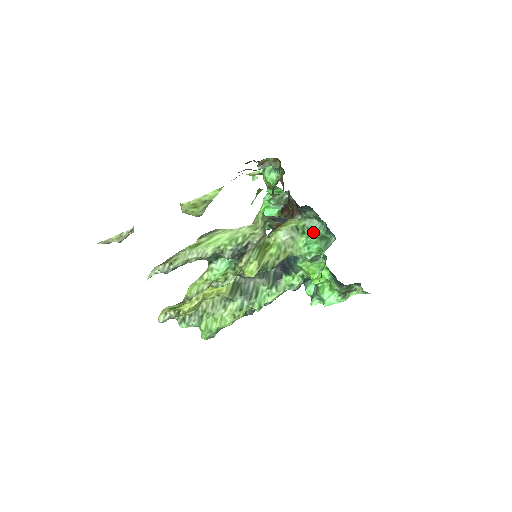
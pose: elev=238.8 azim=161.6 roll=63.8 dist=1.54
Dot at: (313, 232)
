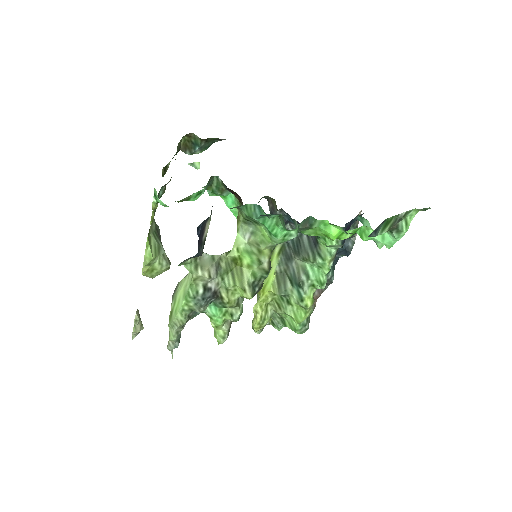
Dot at: (261, 217)
